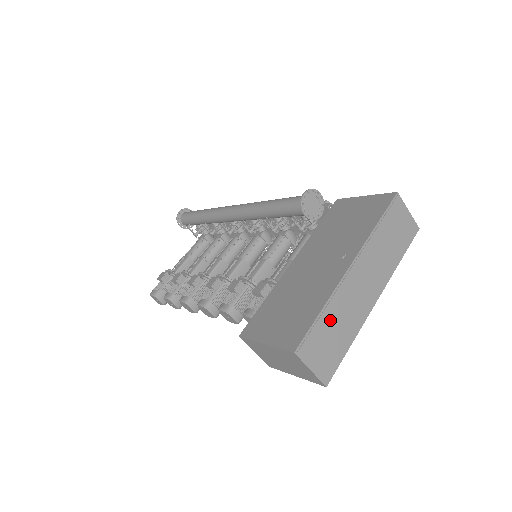
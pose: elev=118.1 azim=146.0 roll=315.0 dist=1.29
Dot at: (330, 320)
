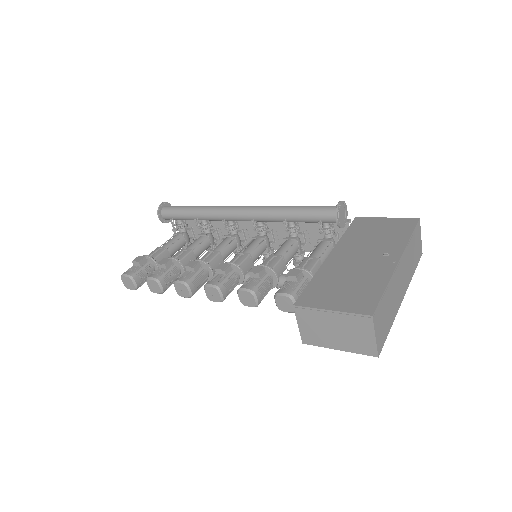
Dot at: (387, 299)
